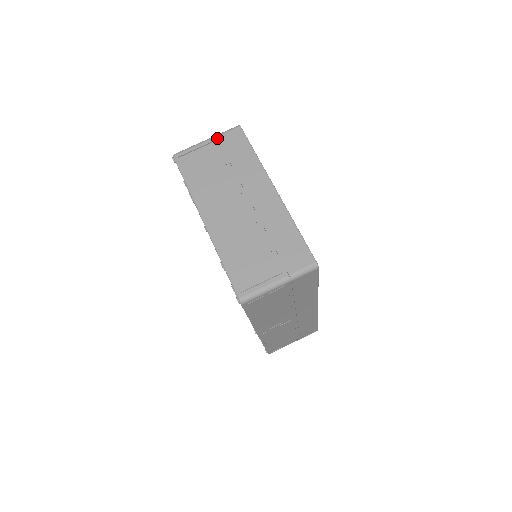
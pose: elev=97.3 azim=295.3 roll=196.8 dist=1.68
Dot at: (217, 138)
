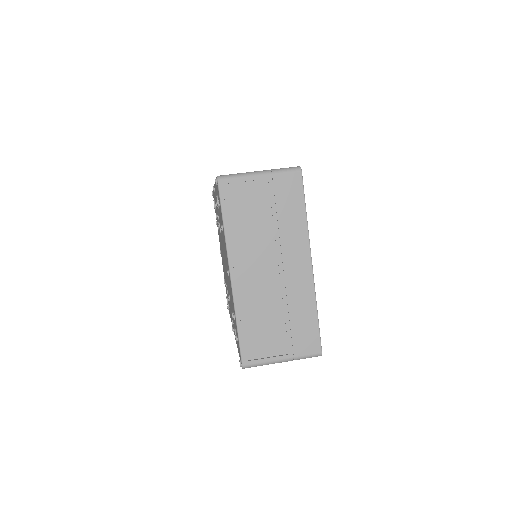
Dot at: (272, 176)
